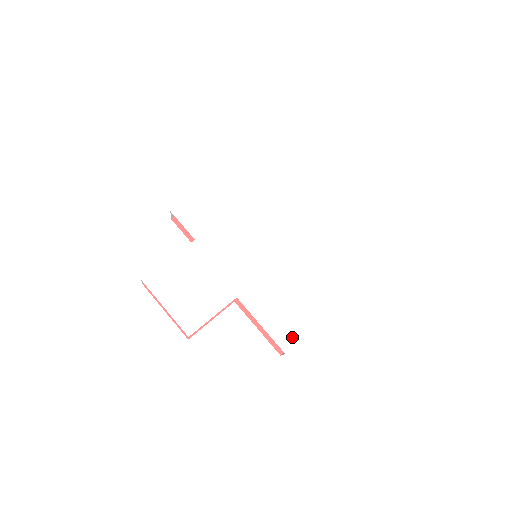
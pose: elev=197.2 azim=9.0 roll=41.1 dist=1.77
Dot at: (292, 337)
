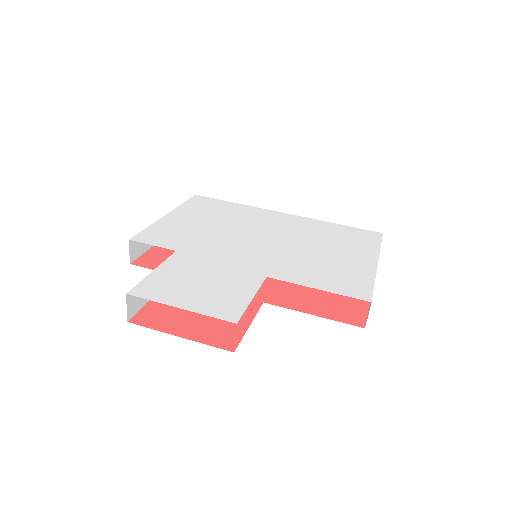
Dot at: (362, 288)
